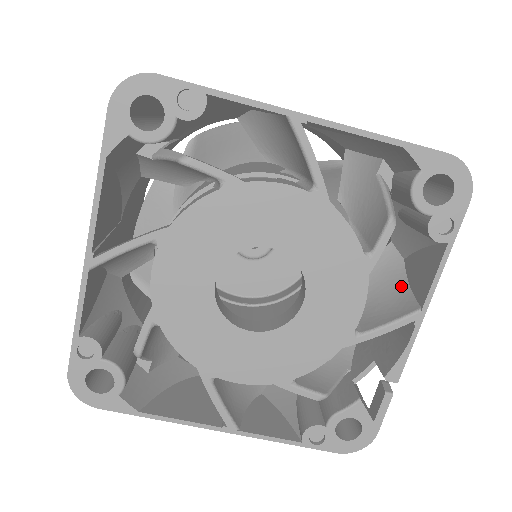
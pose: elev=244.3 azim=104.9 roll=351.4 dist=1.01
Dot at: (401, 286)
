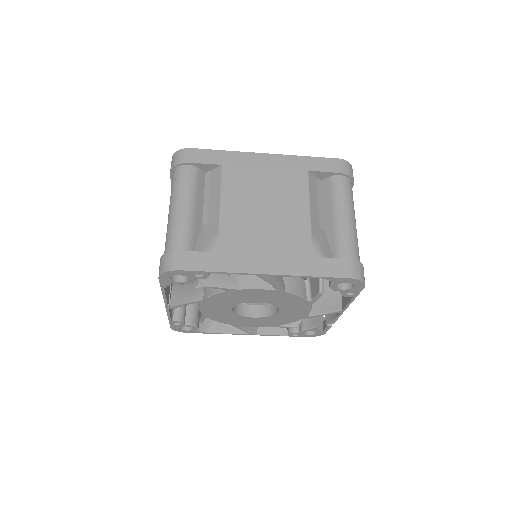
Dot at: occluded
